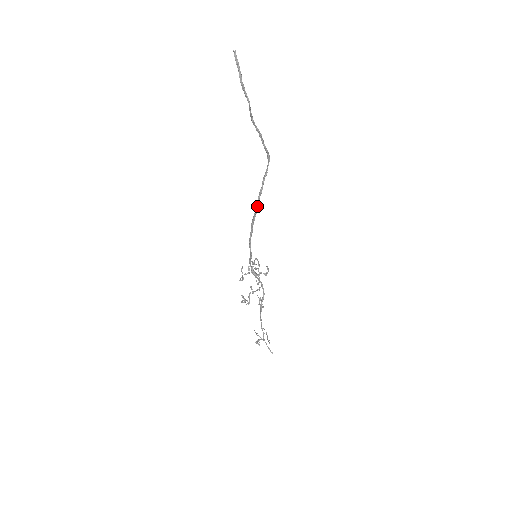
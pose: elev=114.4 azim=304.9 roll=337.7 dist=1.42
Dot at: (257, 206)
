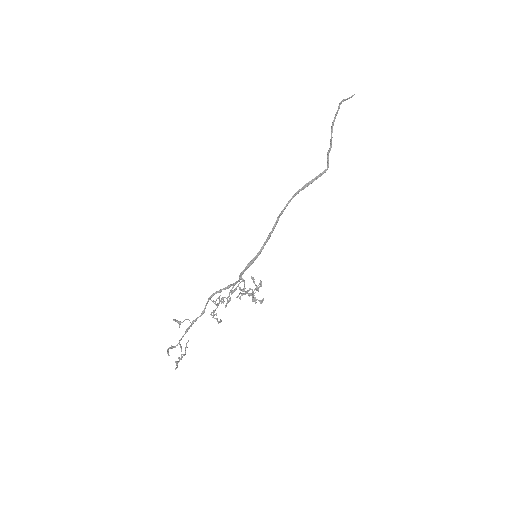
Dot at: (289, 202)
